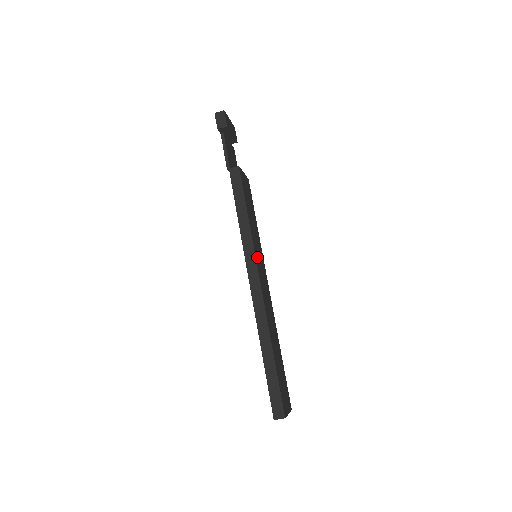
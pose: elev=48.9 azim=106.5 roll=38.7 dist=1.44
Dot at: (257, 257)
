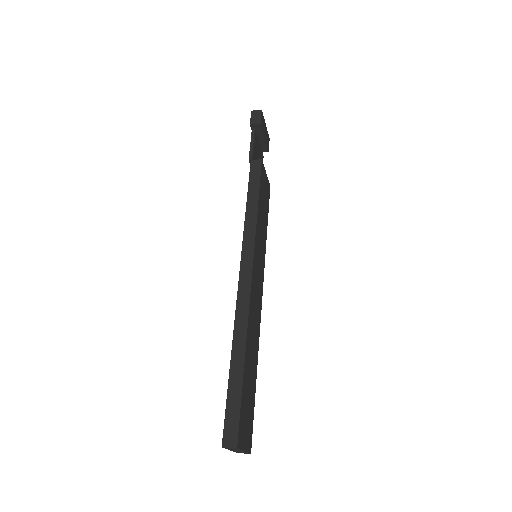
Dot at: (256, 253)
